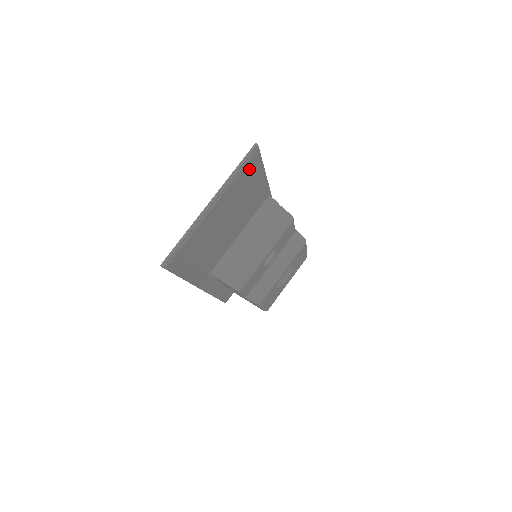
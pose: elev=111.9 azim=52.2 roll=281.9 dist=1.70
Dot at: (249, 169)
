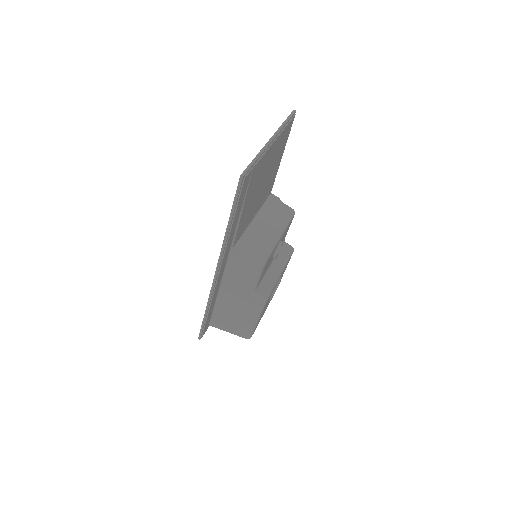
Dot at: (287, 132)
